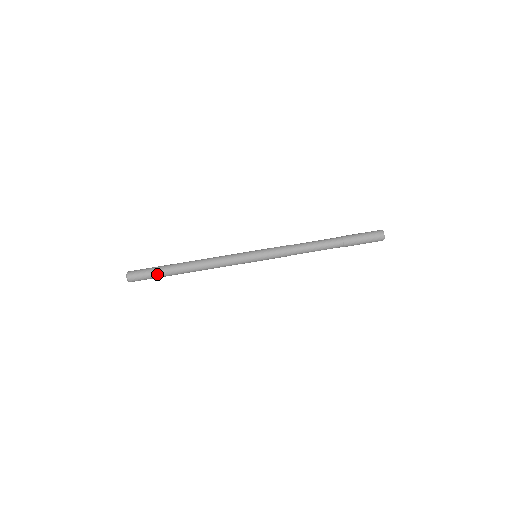
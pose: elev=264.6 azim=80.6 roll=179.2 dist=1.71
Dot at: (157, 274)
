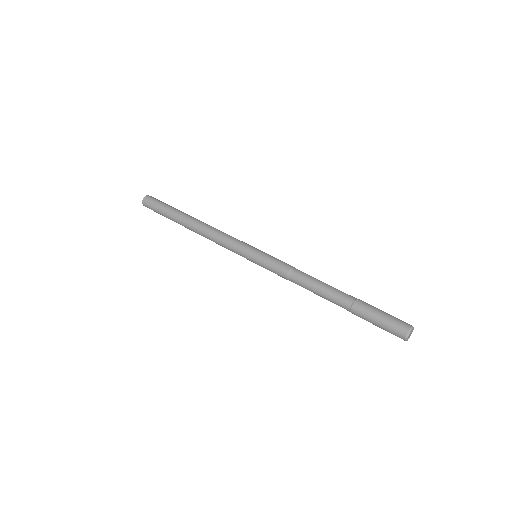
Dot at: (167, 207)
